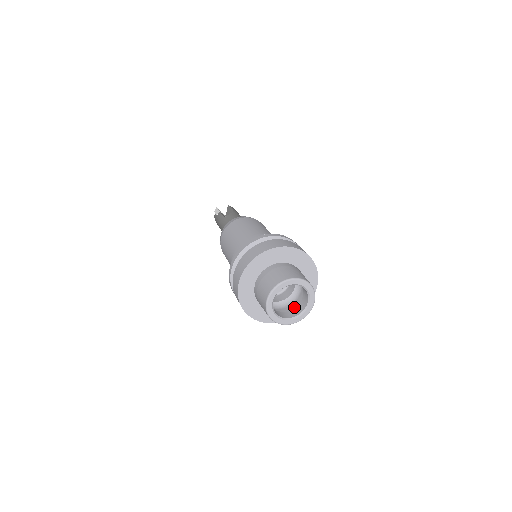
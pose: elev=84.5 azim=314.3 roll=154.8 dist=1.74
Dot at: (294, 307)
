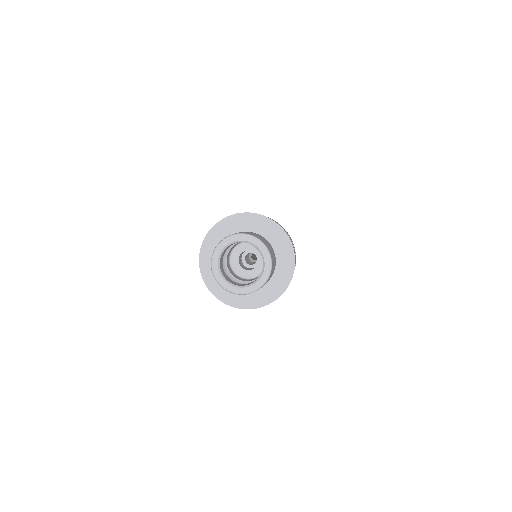
Dot at: occluded
